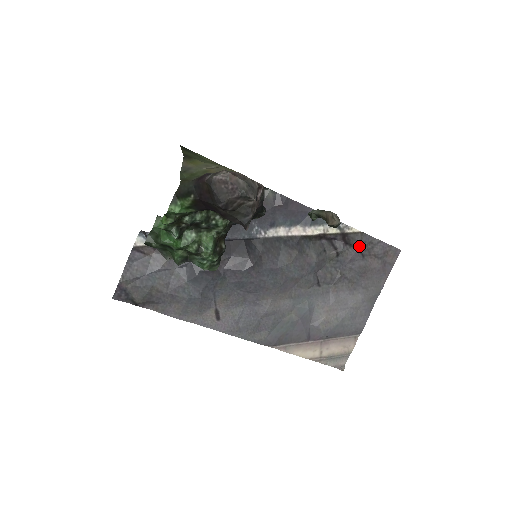
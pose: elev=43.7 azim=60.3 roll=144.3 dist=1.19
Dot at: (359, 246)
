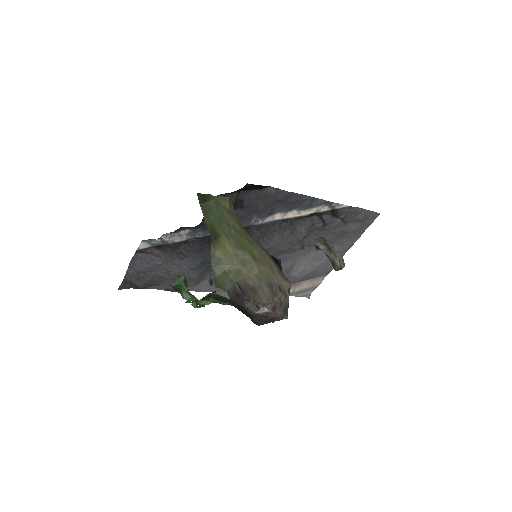
Dot at: (345, 216)
